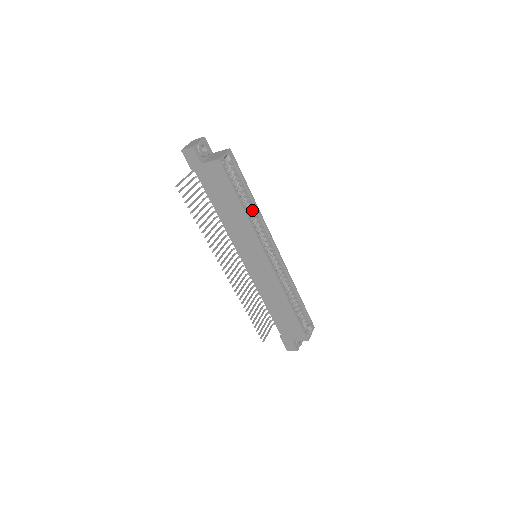
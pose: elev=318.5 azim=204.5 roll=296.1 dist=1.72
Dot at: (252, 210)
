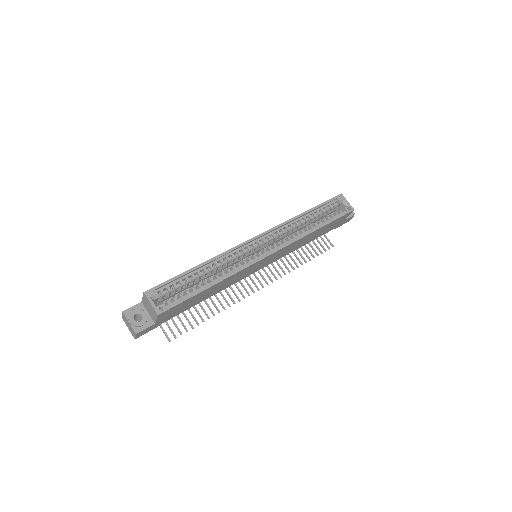
Dot at: (212, 265)
